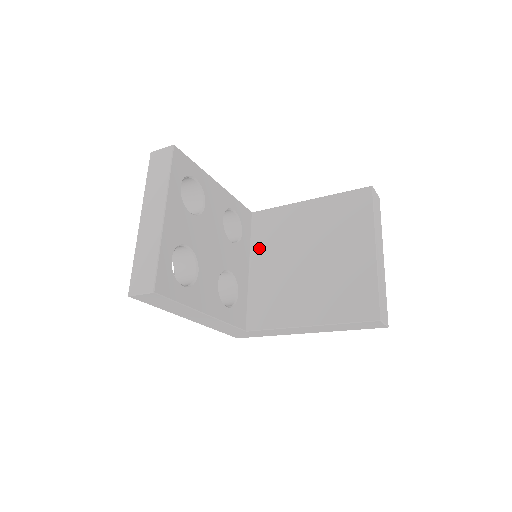
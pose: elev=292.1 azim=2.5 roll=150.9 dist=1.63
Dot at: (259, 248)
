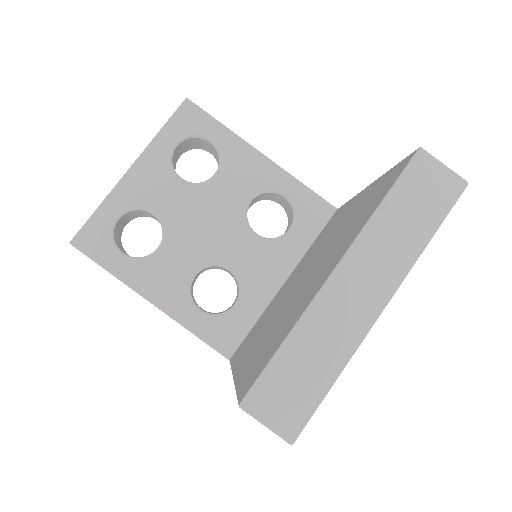
Dot at: (305, 256)
